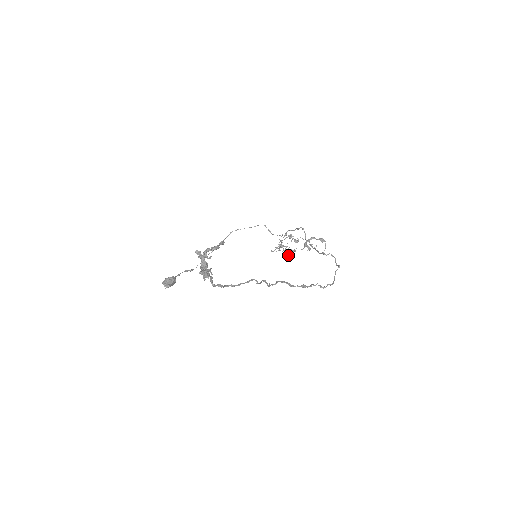
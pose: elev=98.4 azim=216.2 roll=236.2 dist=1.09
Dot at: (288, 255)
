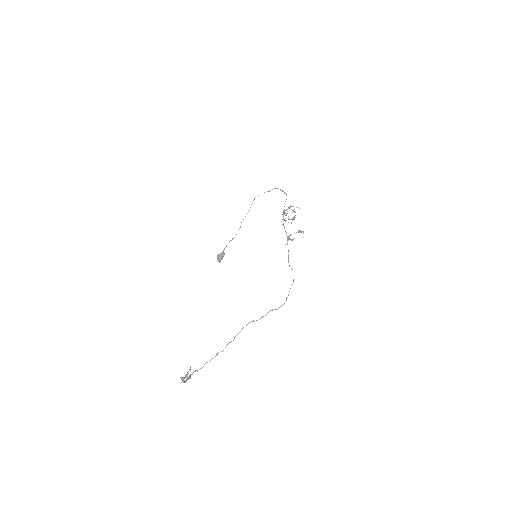
Dot at: occluded
